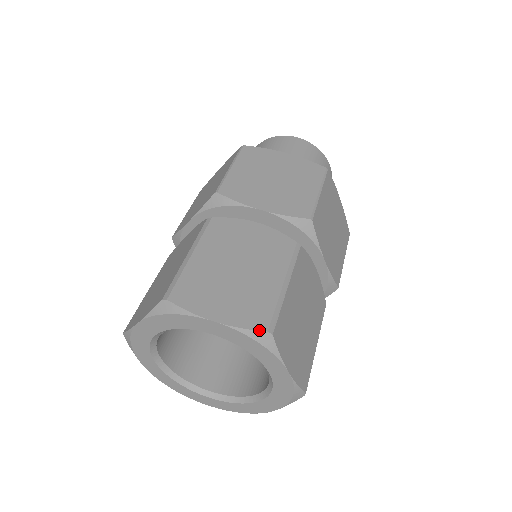
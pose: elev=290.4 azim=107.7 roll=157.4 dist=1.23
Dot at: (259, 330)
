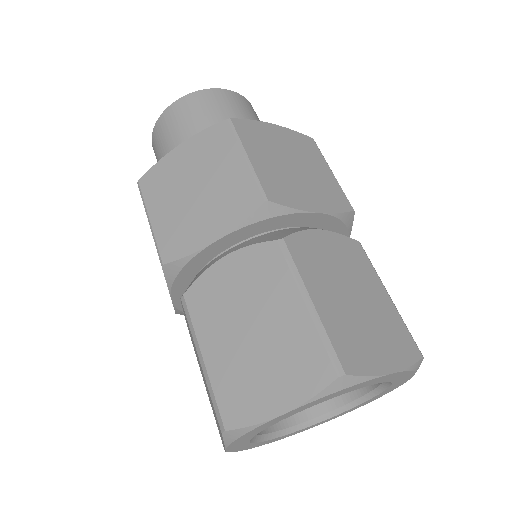
Dot at: (329, 384)
